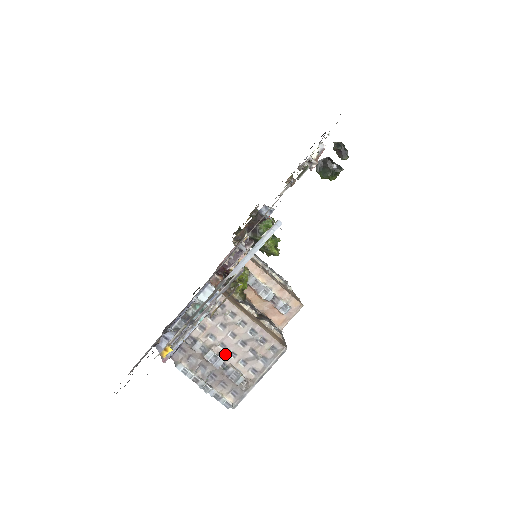
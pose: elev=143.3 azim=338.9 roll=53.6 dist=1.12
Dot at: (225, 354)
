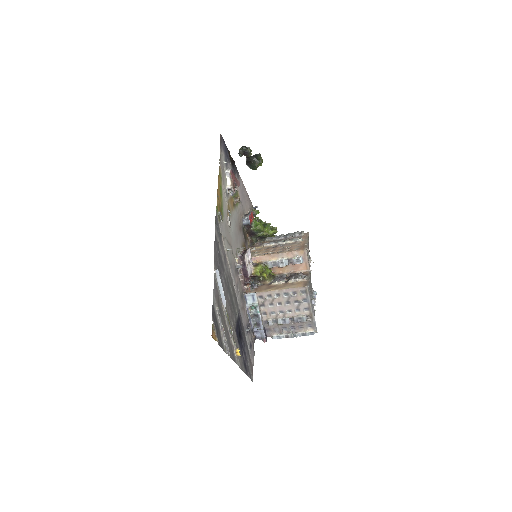
Dot at: (286, 314)
